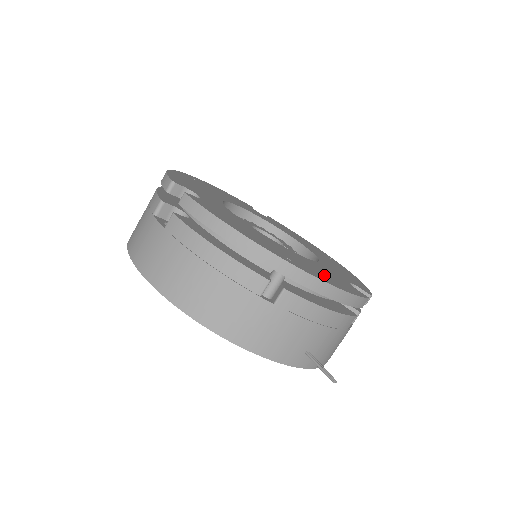
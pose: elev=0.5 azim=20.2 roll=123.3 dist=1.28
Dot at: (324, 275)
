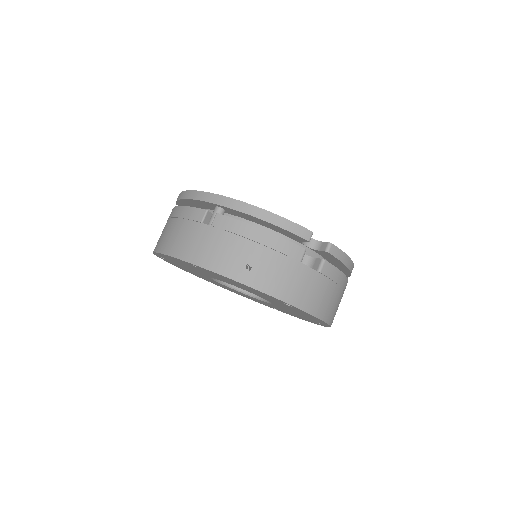
Dot at: occluded
